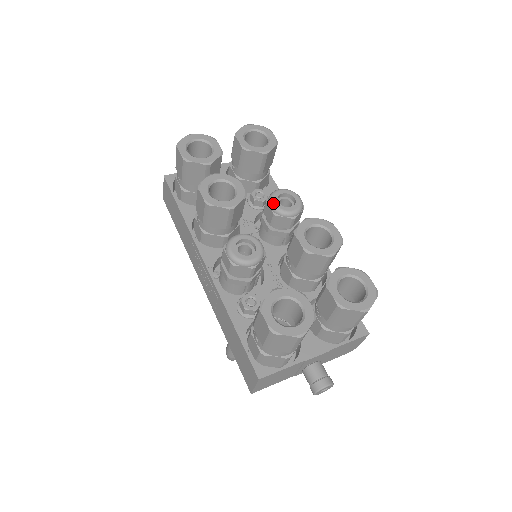
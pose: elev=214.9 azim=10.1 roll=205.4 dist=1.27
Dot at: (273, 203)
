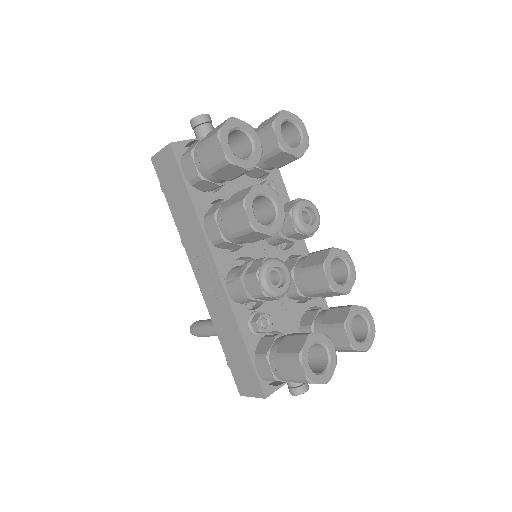
Dot at: (298, 219)
